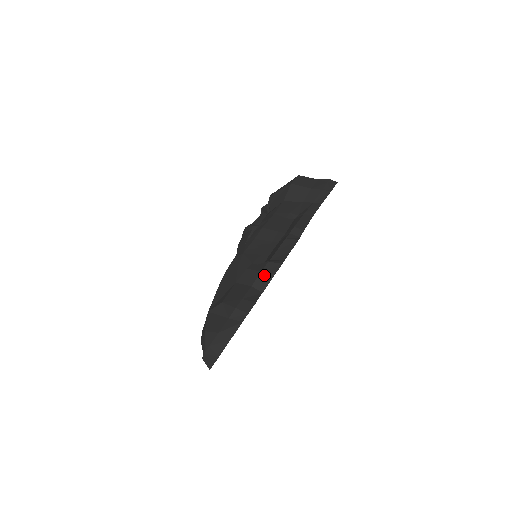
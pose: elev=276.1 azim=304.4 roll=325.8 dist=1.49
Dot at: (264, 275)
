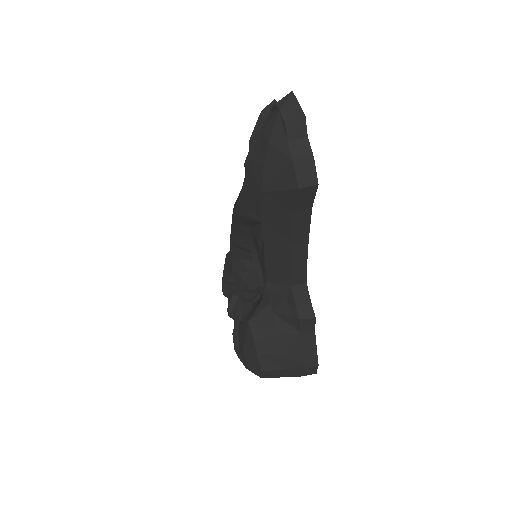
Dot at: occluded
